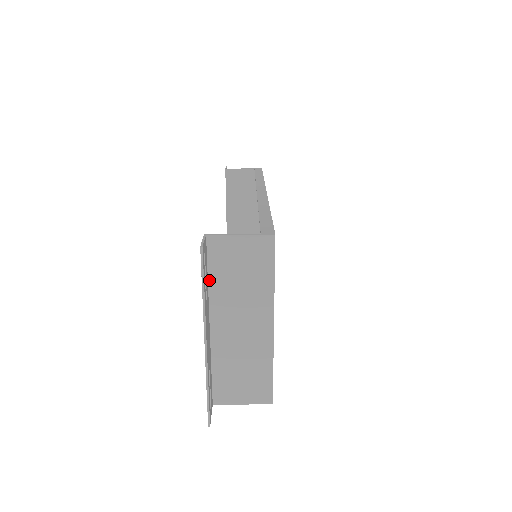
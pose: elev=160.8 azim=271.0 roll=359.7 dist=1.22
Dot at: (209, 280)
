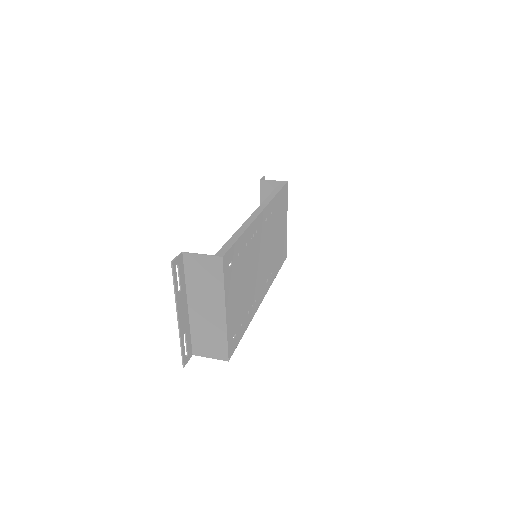
Dot at: (186, 279)
